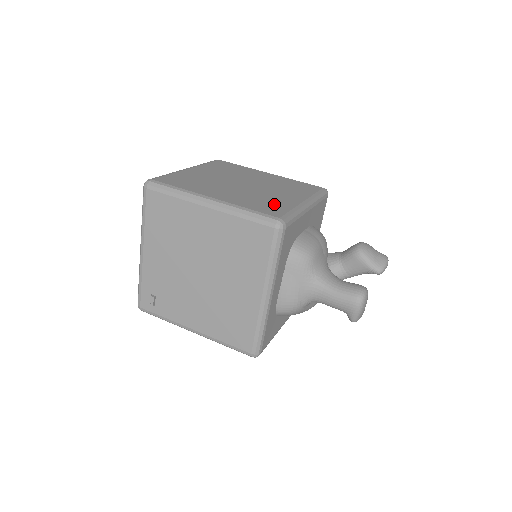
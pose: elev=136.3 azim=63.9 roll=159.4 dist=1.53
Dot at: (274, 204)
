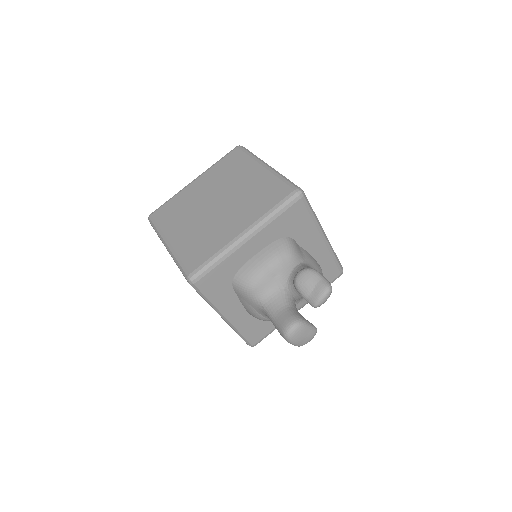
Dot at: (207, 245)
